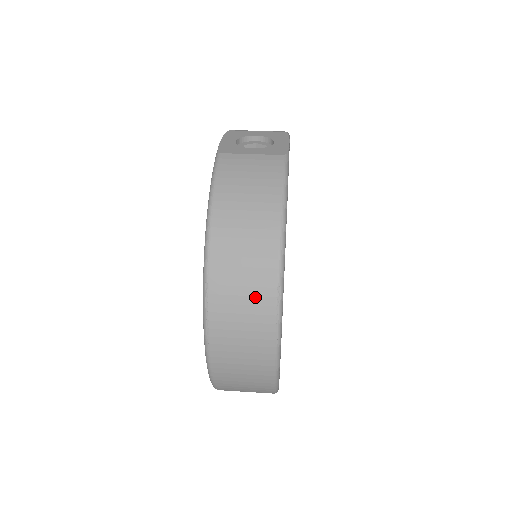
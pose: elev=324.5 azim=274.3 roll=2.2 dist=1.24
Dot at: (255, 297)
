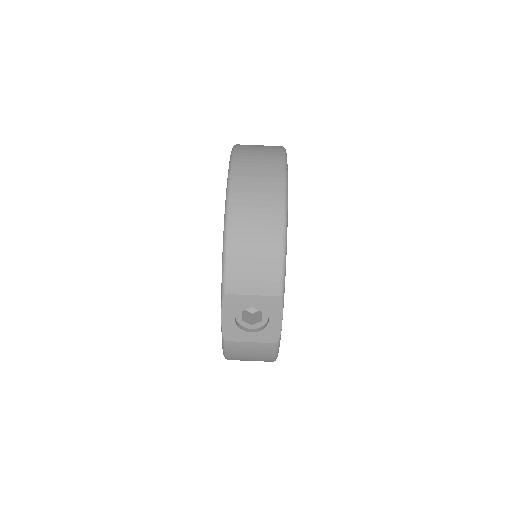
Dot at: occluded
